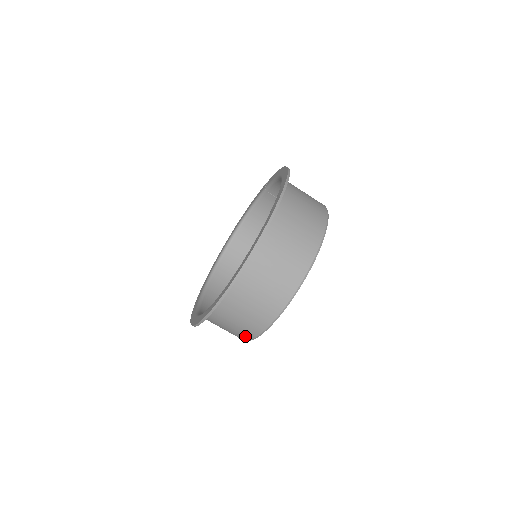
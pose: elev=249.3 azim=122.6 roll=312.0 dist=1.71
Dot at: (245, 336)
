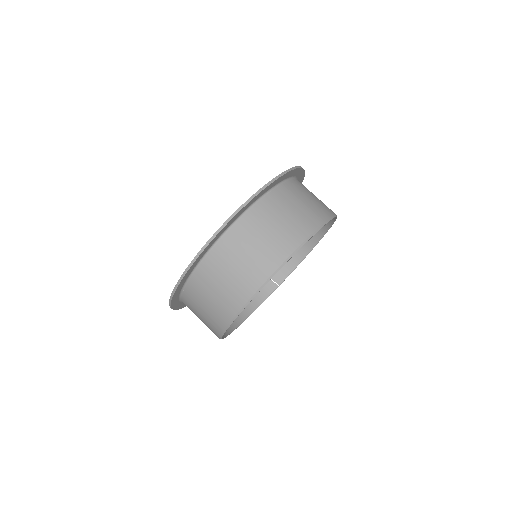
Dot at: (271, 262)
